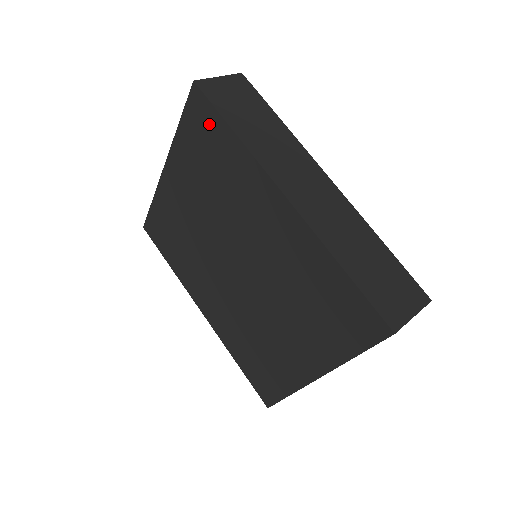
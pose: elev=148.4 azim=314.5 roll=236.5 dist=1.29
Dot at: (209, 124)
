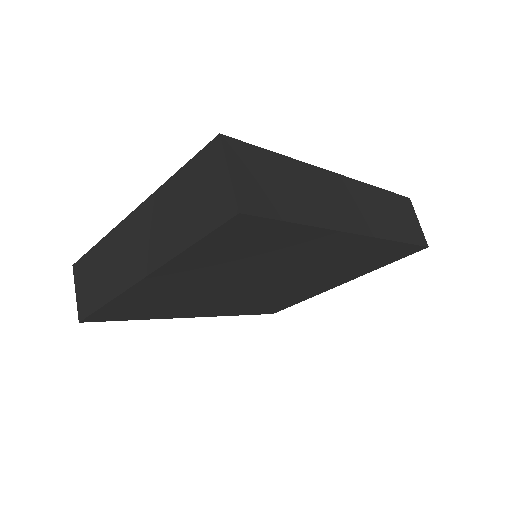
Dot at: (259, 232)
